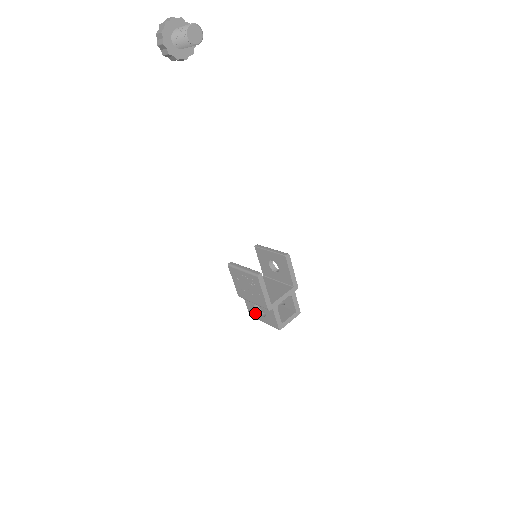
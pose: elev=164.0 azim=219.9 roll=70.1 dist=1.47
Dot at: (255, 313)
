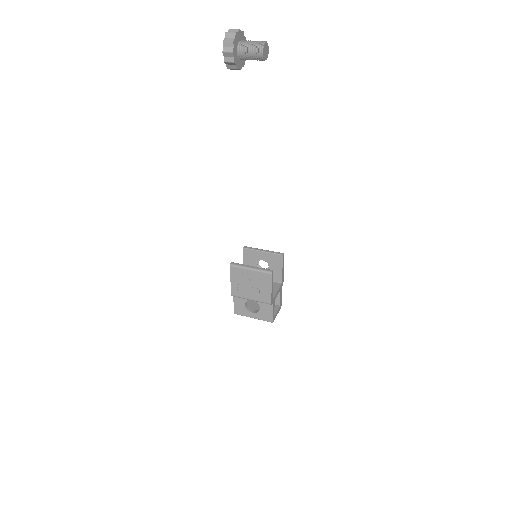
Dot at: (244, 310)
